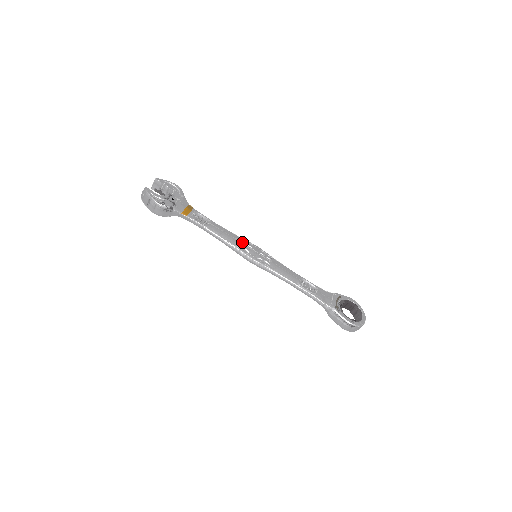
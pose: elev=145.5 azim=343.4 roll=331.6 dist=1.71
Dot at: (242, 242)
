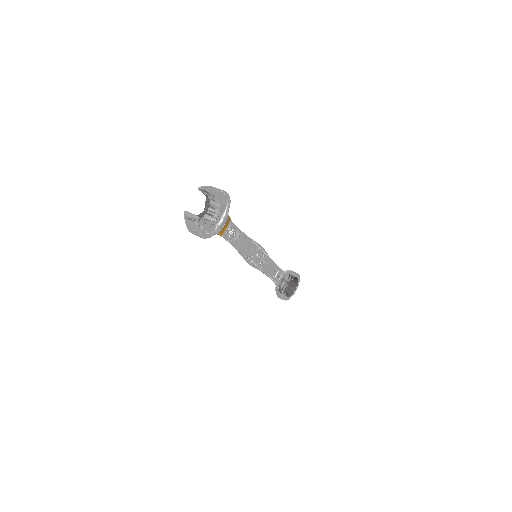
Dot at: (253, 249)
